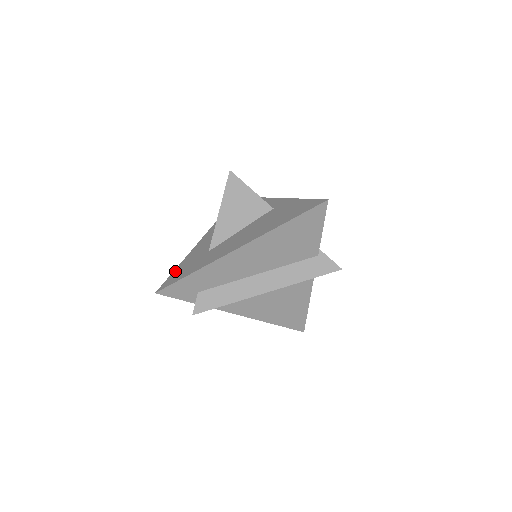
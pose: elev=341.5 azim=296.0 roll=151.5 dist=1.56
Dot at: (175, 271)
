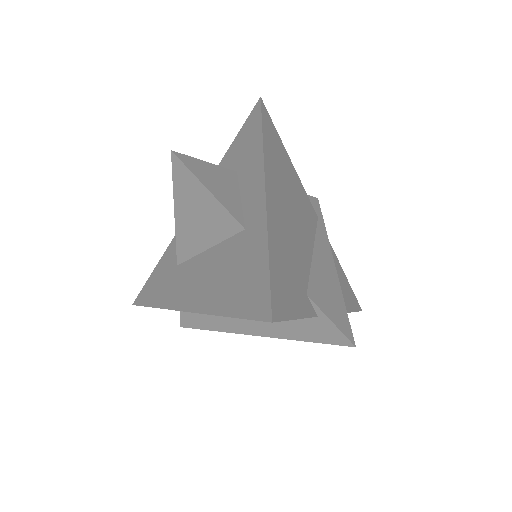
Dot at: (153, 273)
